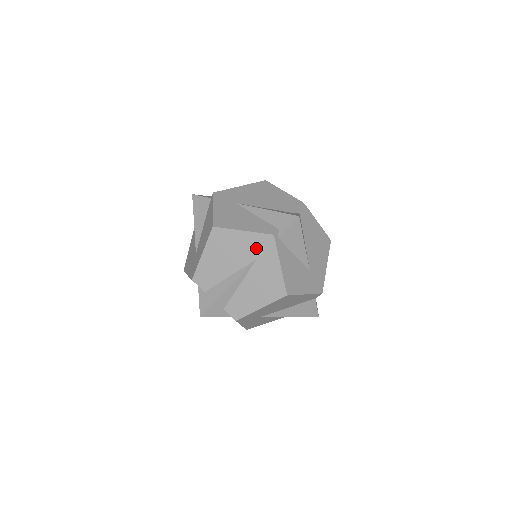
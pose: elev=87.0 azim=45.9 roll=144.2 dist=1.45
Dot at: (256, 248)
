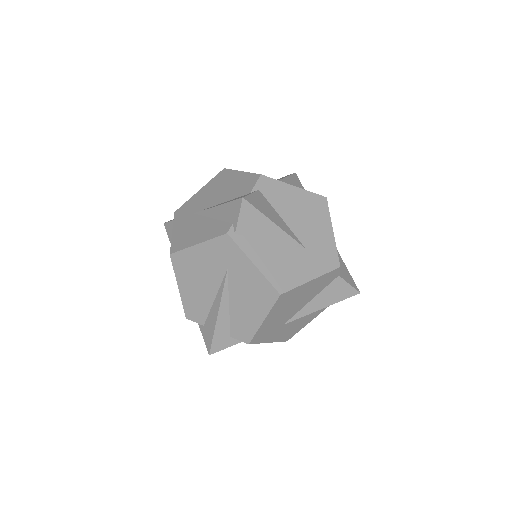
Dot at: (220, 257)
